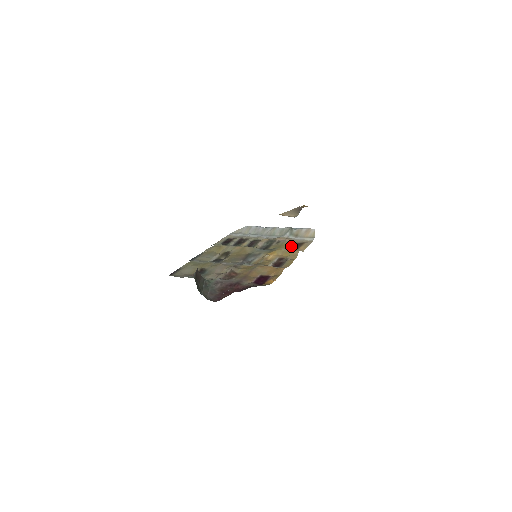
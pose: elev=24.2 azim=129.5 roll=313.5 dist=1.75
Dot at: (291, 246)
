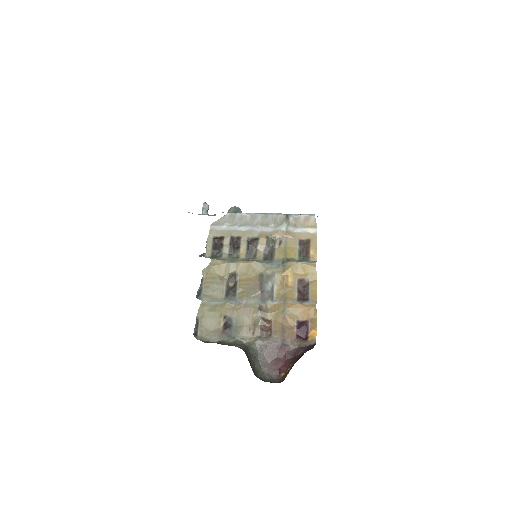
Dot at: (298, 249)
